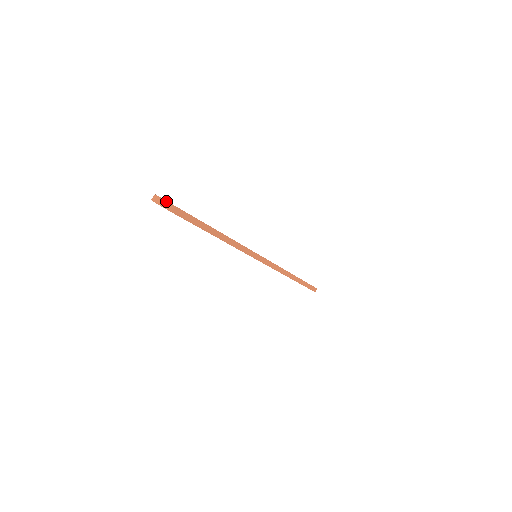
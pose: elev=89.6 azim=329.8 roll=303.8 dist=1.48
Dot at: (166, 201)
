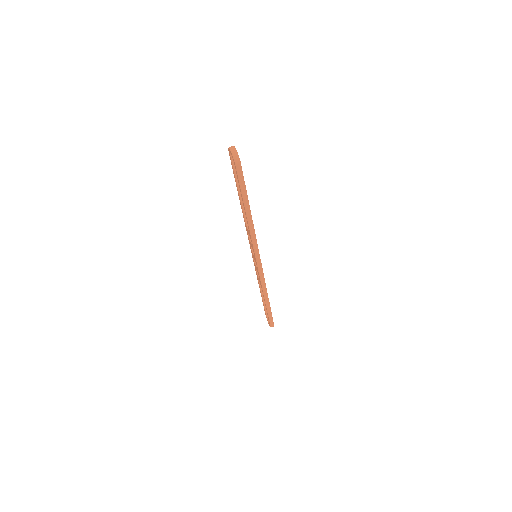
Dot at: (238, 155)
